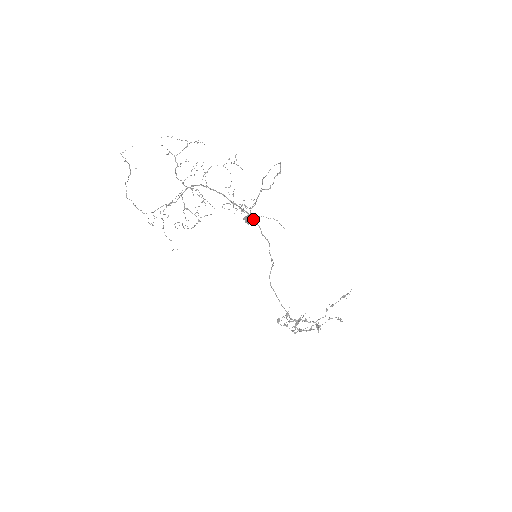
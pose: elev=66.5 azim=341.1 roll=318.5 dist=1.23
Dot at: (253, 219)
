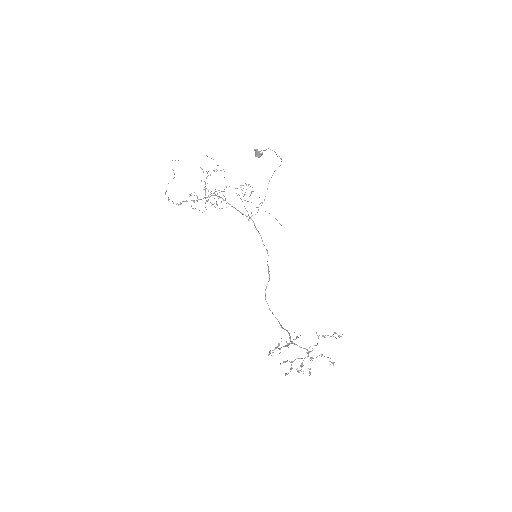
Dot at: (261, 155)
